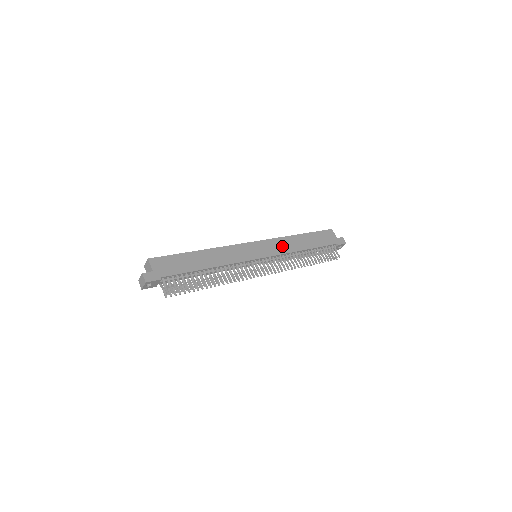
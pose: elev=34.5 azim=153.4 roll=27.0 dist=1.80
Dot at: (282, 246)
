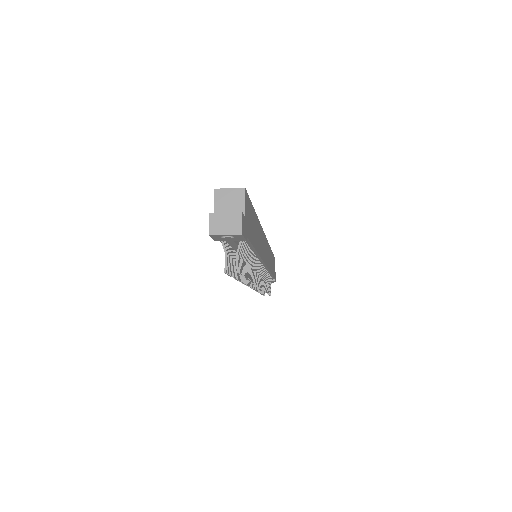
Dot at: (269, 258)
